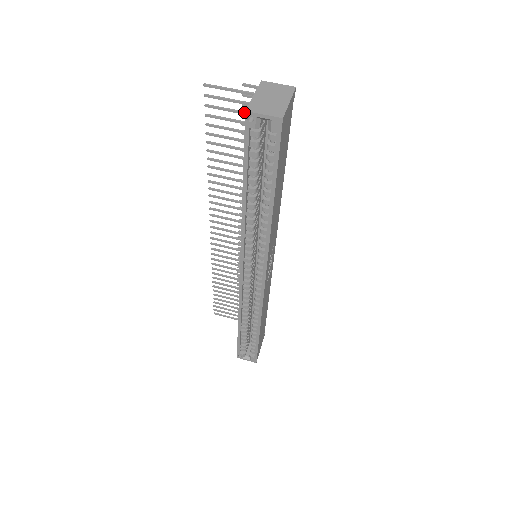
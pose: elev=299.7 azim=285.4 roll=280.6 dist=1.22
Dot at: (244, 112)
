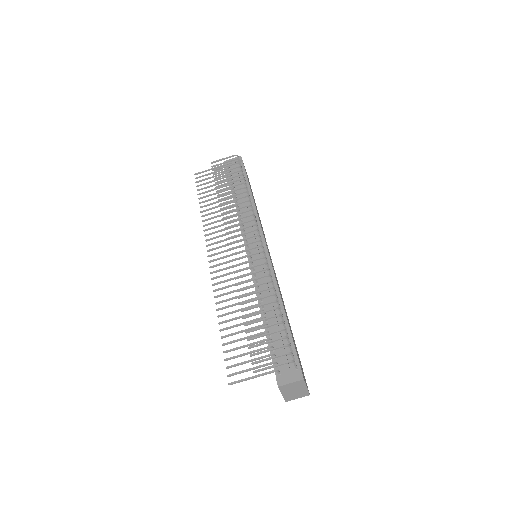
Dot at: occluded
